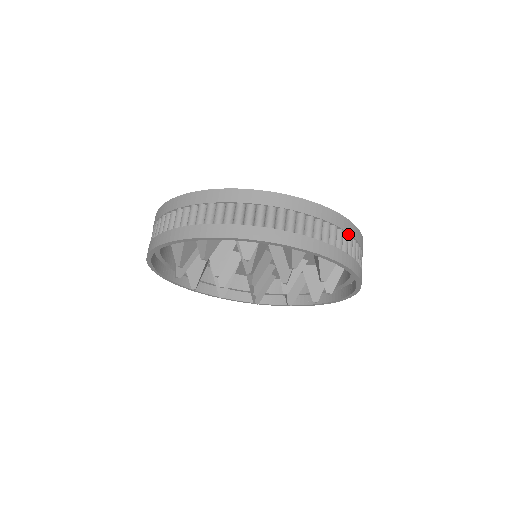
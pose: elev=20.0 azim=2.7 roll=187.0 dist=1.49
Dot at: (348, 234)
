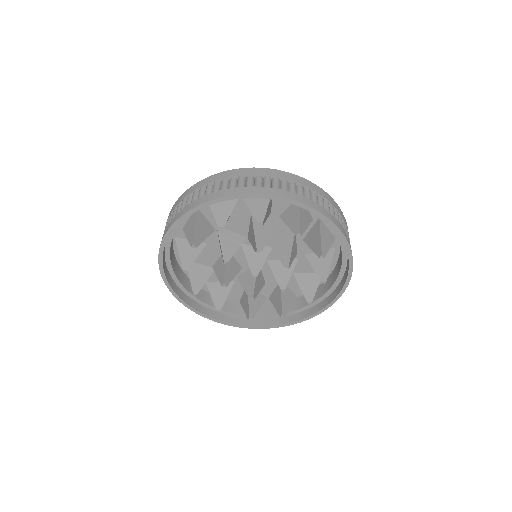
Dot at: (251, 176)
